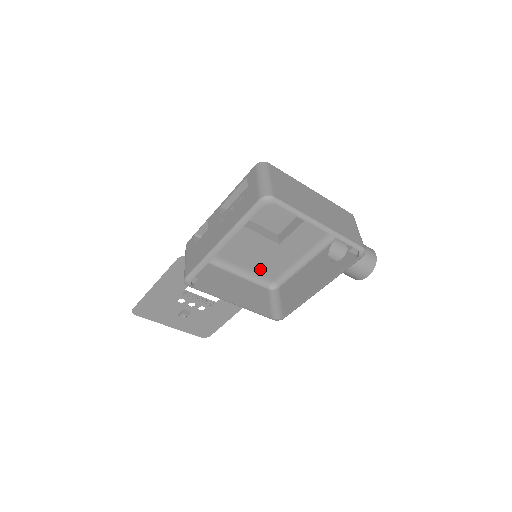
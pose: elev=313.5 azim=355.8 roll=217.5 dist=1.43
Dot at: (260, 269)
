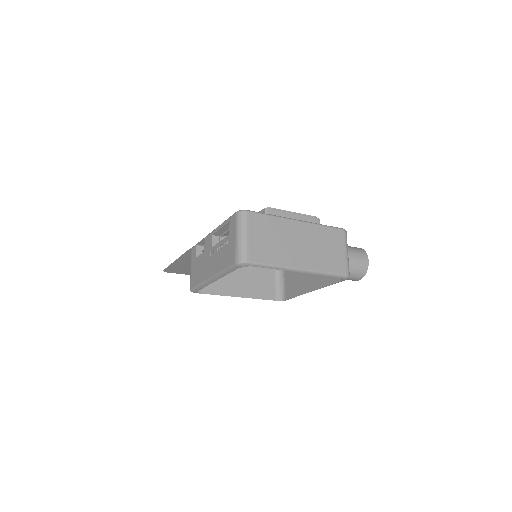
Dot at: occluded
